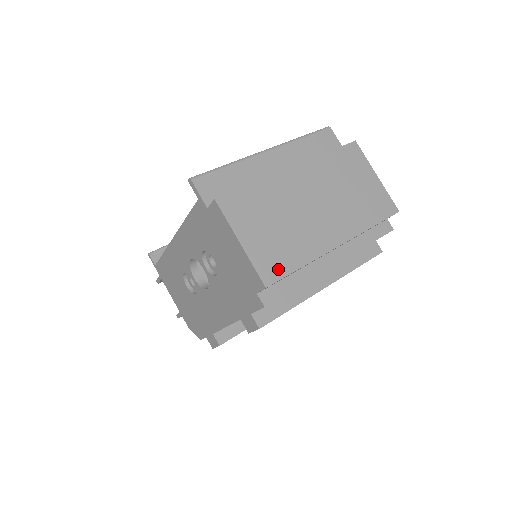
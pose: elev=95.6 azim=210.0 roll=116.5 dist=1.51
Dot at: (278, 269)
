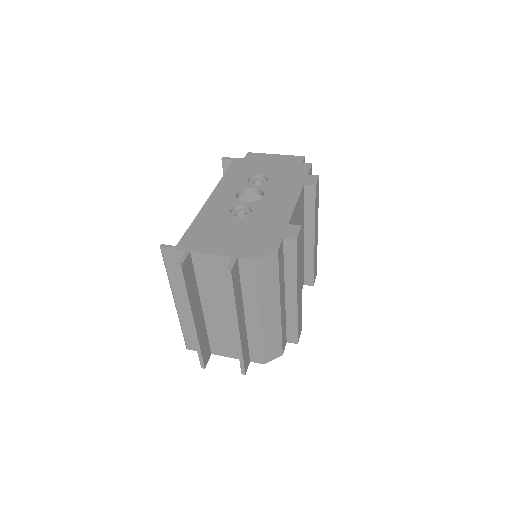
Dot at: occluded
